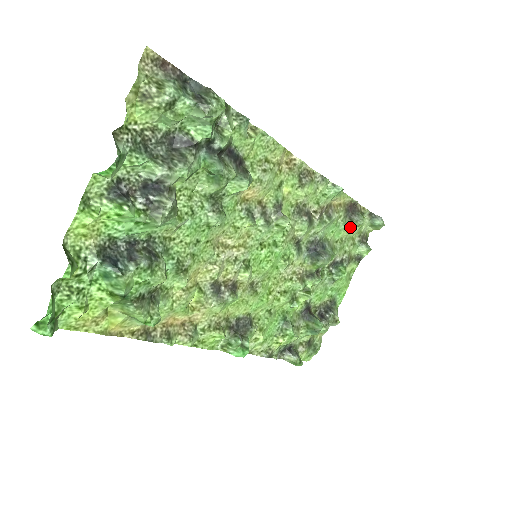
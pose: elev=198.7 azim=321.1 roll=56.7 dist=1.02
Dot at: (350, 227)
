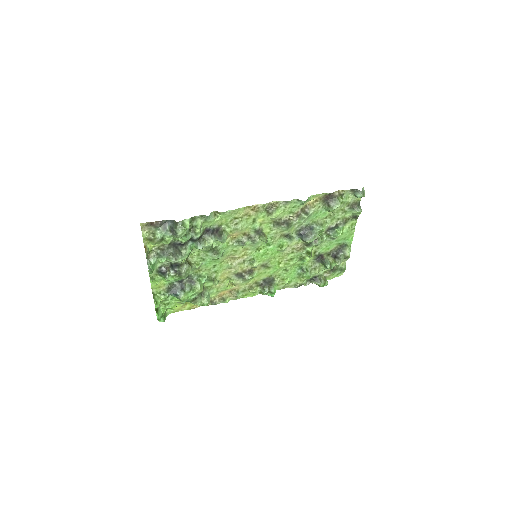
Dot at: (330, 210)
